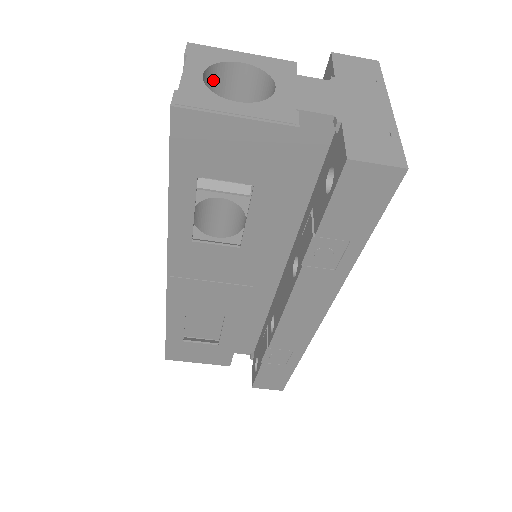
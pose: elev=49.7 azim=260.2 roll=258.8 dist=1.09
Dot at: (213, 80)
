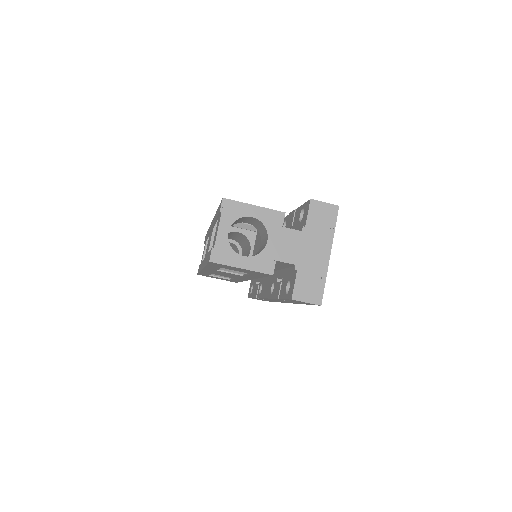
Dot at: (235, 221)
